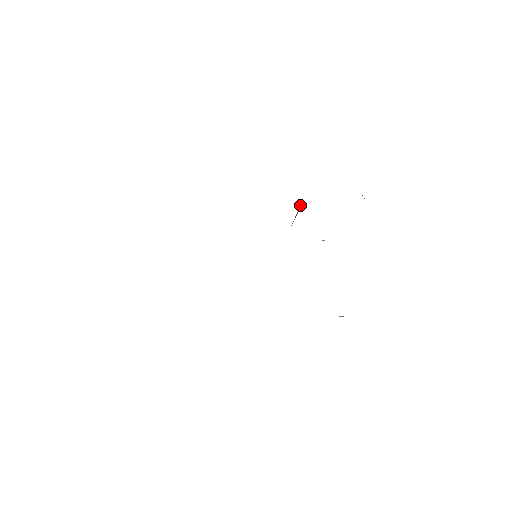
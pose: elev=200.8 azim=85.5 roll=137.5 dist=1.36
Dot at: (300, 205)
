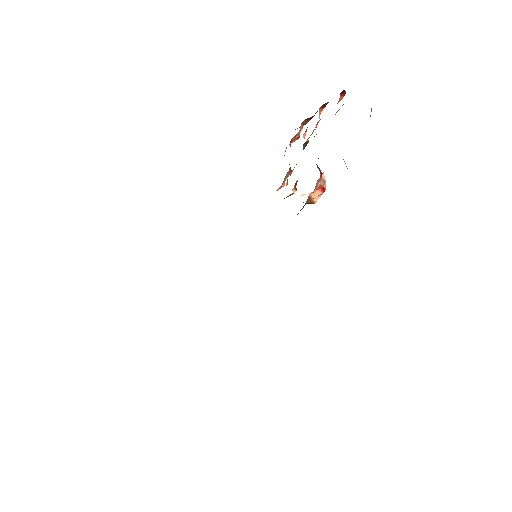
Dot at: occluded
